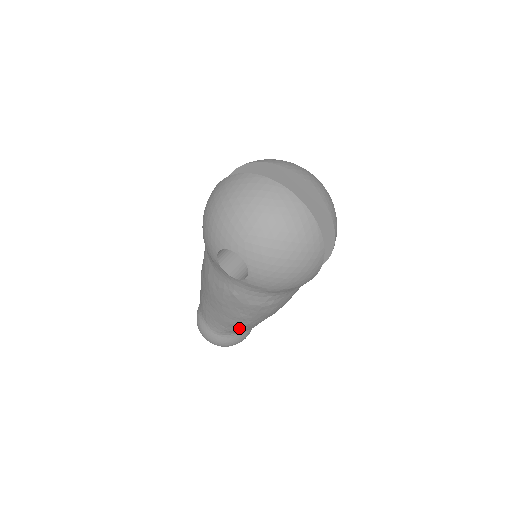
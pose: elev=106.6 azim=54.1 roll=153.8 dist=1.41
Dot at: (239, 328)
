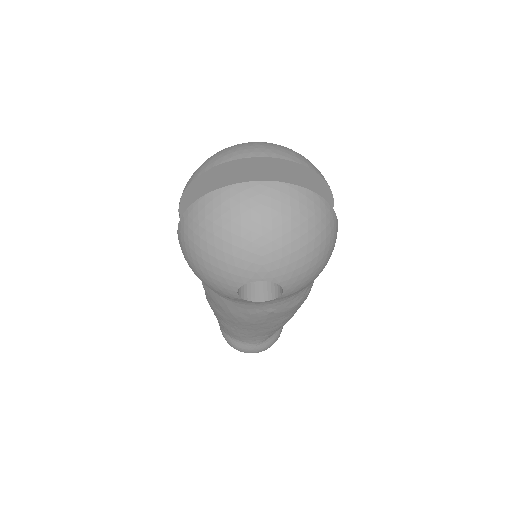
Dot at: occluded
